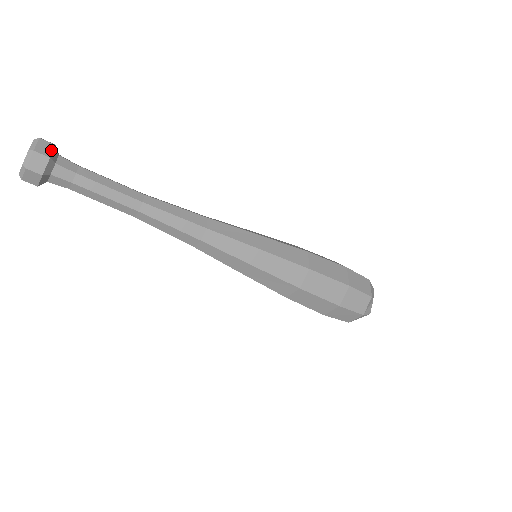
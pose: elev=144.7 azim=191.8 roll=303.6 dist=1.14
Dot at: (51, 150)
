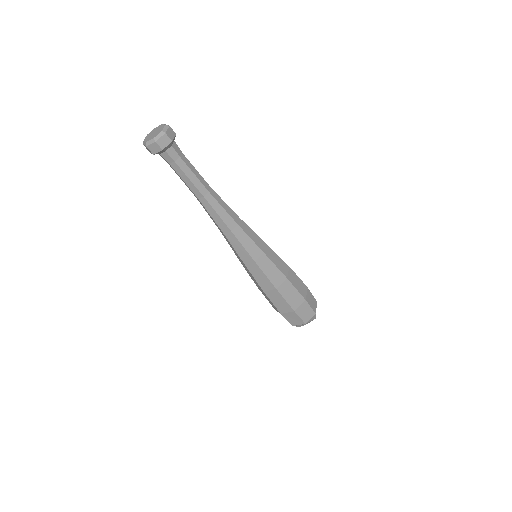
Dot at: occluded
